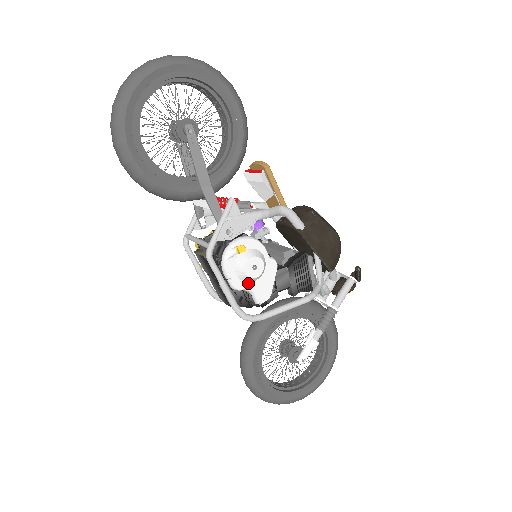
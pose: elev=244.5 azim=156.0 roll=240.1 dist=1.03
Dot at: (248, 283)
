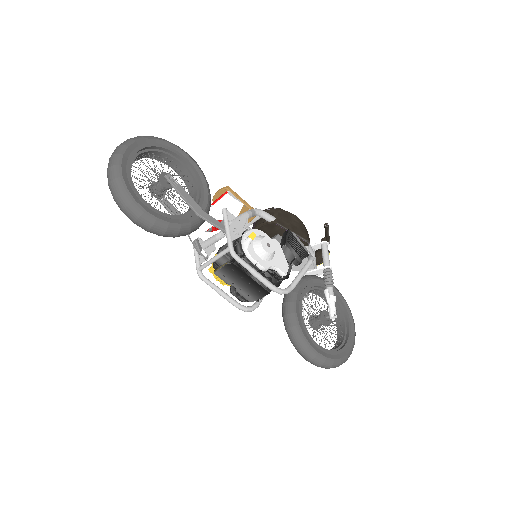
Dot at: (270, 261)
